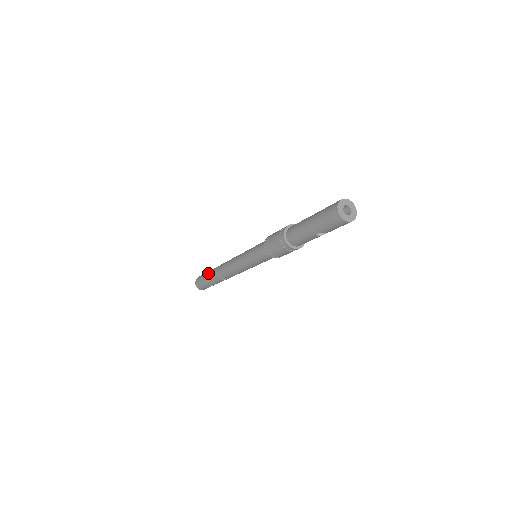
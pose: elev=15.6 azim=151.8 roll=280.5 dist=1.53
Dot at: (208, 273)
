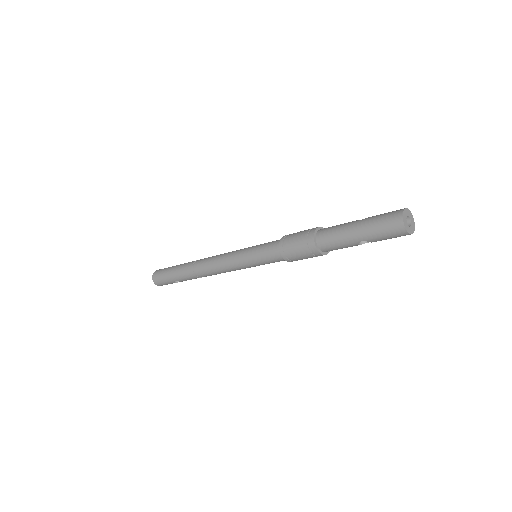
Dot at: (177, 267)
